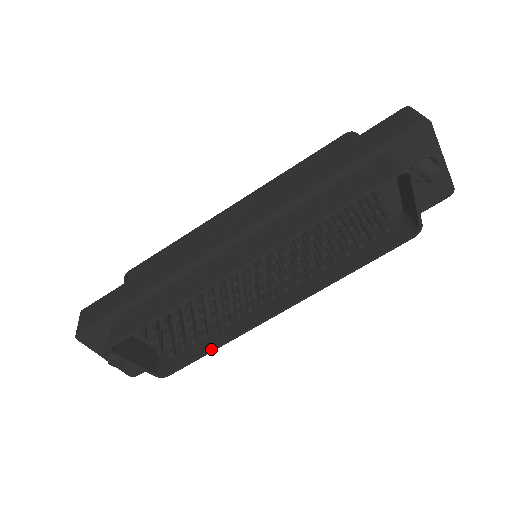
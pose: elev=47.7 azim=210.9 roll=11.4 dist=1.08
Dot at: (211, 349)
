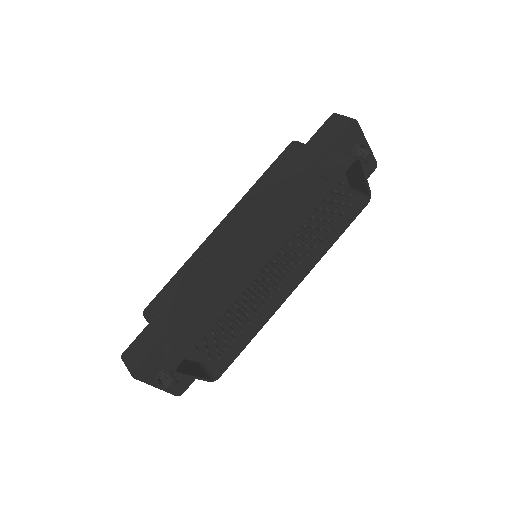
Dot at: (248, 341)
